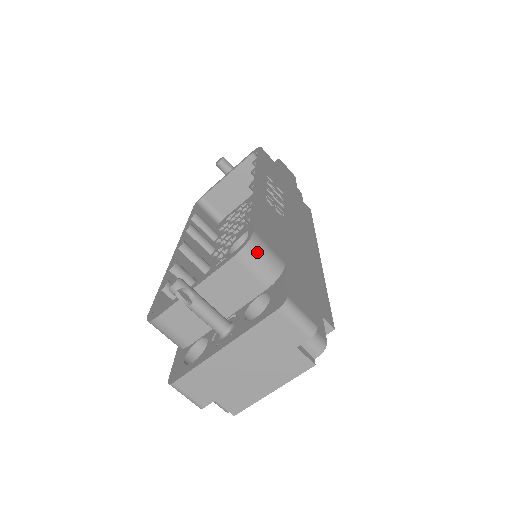
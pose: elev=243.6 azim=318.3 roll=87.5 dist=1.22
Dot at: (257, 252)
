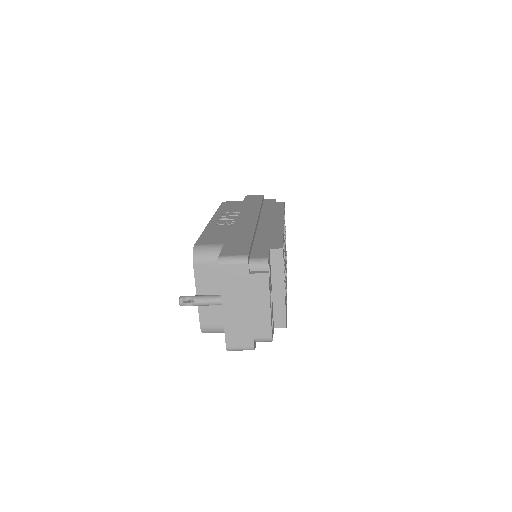
Dot at: (201, 252)
